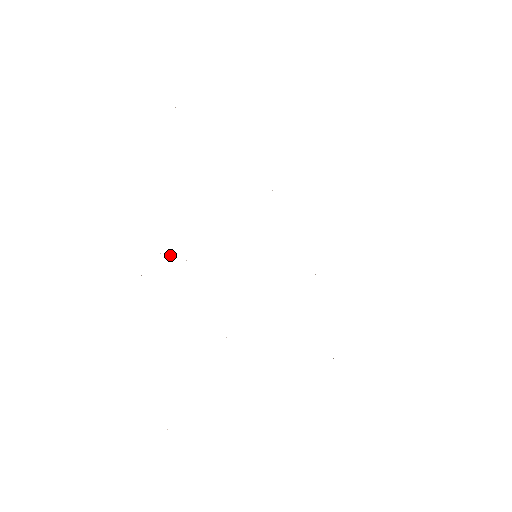
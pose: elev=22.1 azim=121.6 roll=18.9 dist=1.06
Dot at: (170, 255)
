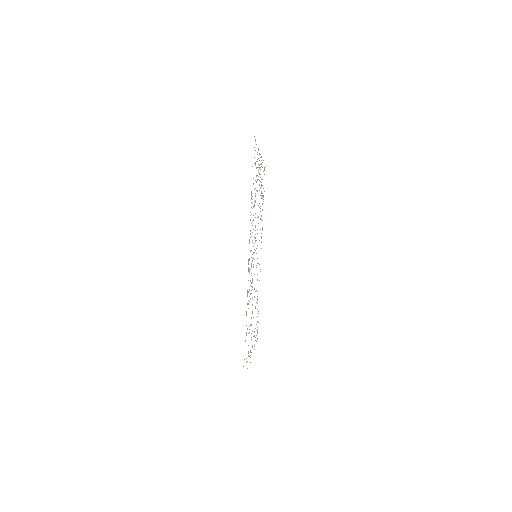
Dot at: occluded
